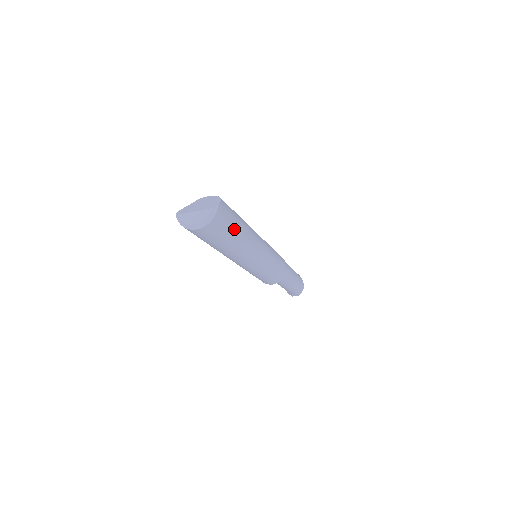
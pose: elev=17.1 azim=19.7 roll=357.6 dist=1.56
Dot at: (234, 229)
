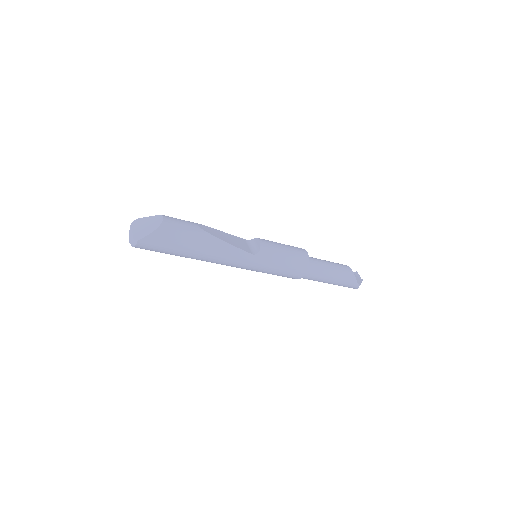
Dot at: (173, 252)
